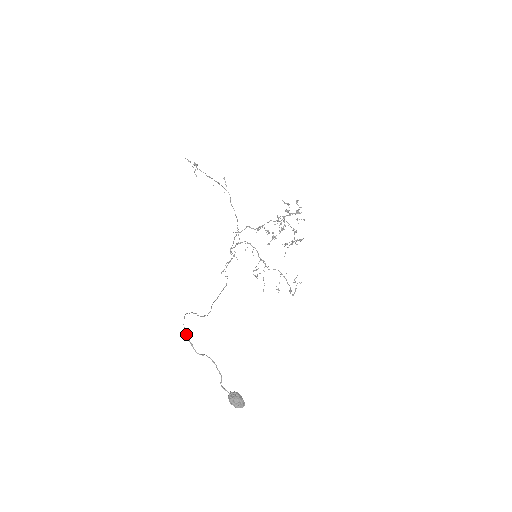
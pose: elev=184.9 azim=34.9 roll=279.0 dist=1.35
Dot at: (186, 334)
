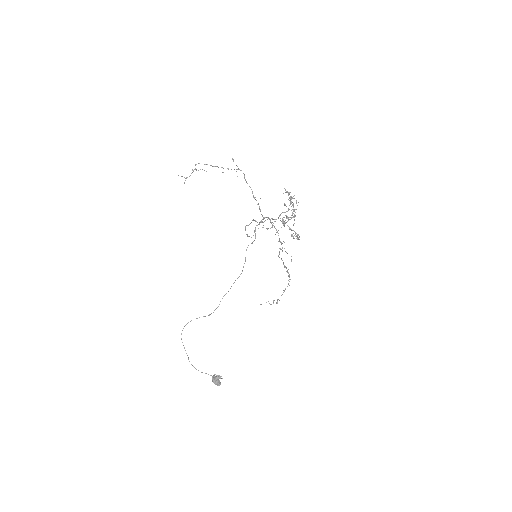
Dot at: occluded
